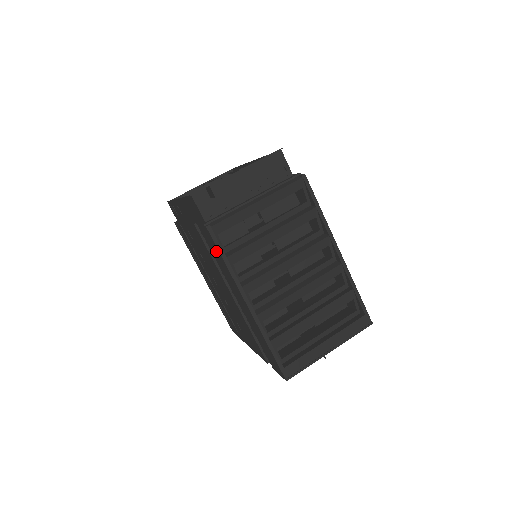
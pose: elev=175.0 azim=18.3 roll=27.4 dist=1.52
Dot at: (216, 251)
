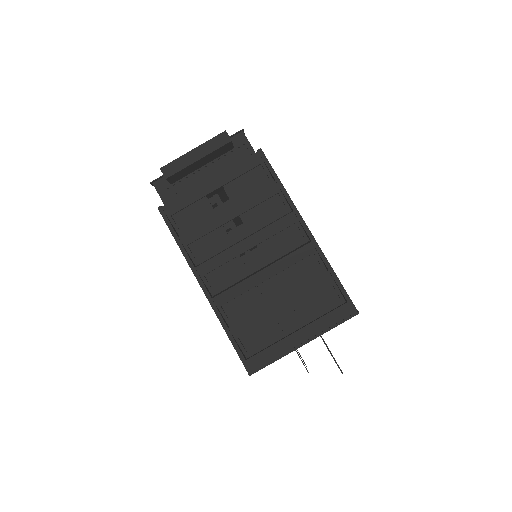
Dot at: occluded
